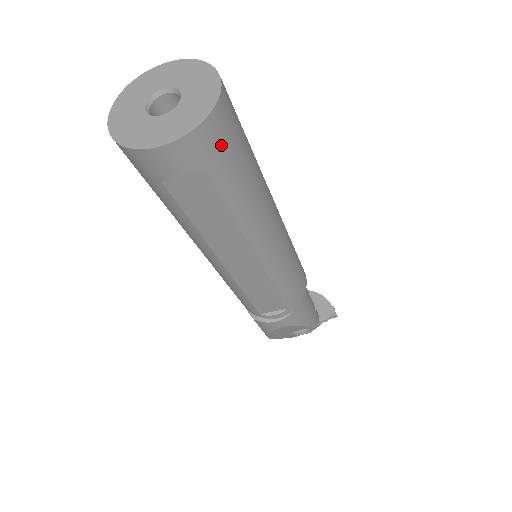
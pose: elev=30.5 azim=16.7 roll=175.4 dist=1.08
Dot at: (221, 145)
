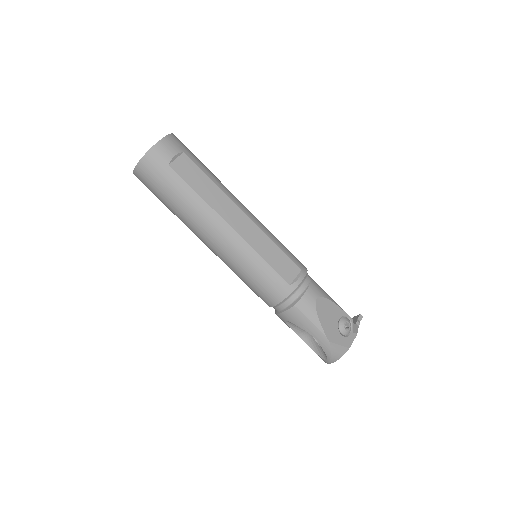
Dot at: (185, 146)
